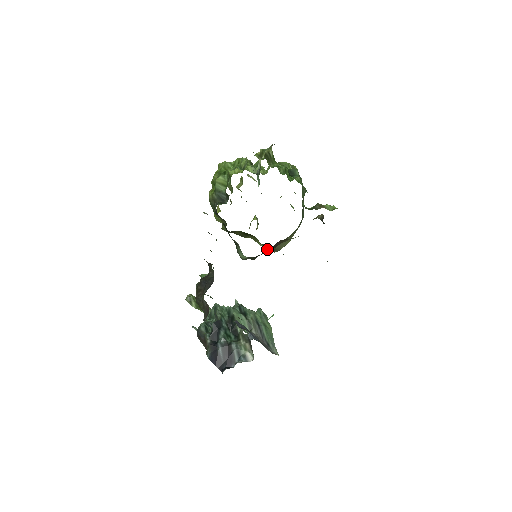
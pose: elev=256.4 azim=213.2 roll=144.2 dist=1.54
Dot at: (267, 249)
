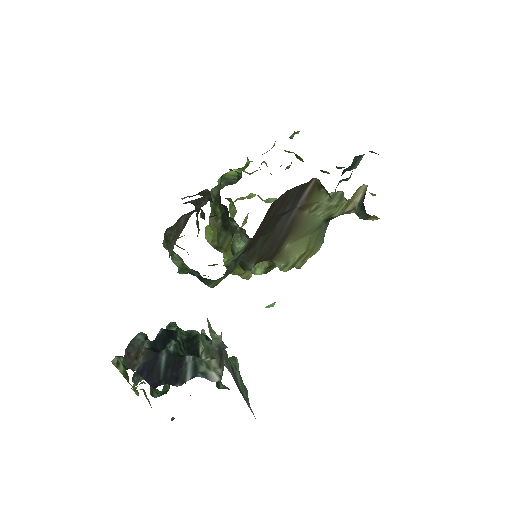
Dot at: (284, 215)
